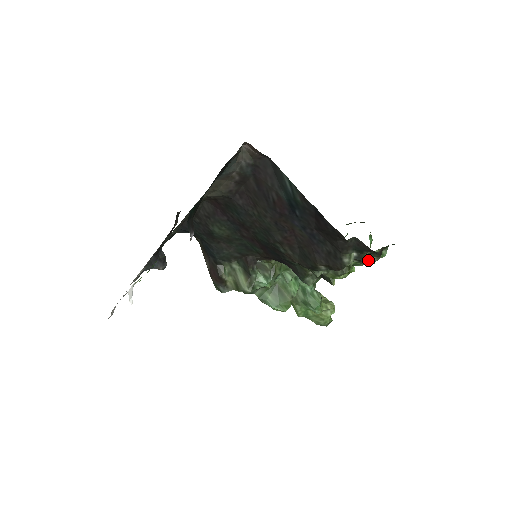
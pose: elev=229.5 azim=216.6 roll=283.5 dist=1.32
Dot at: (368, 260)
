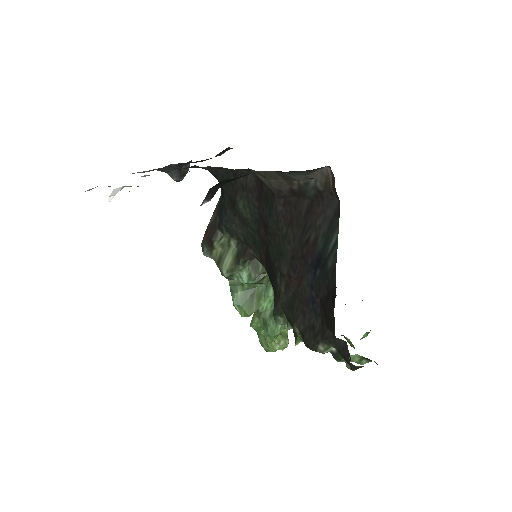
Dot at: occluded
